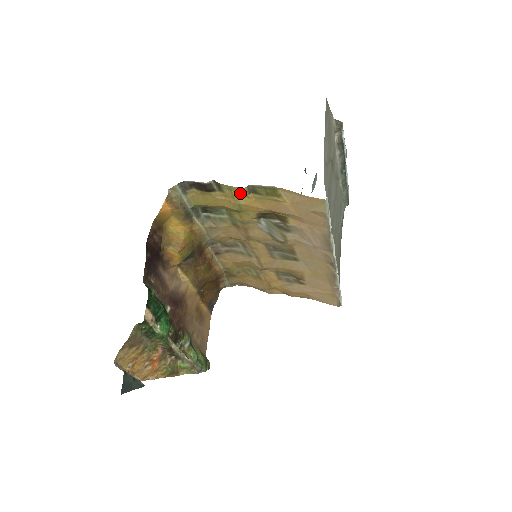
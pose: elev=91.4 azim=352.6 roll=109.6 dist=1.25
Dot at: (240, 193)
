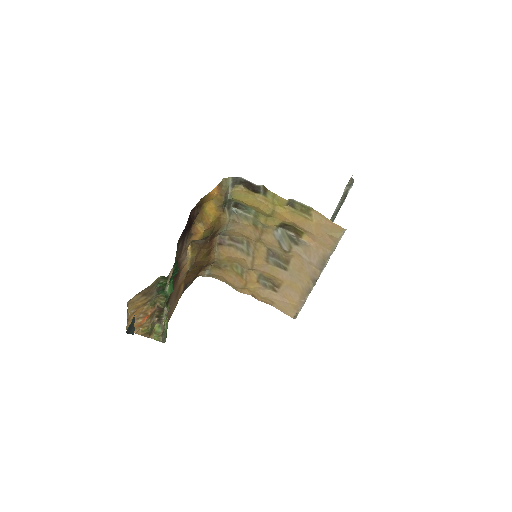
Dot at: (280, 202)
